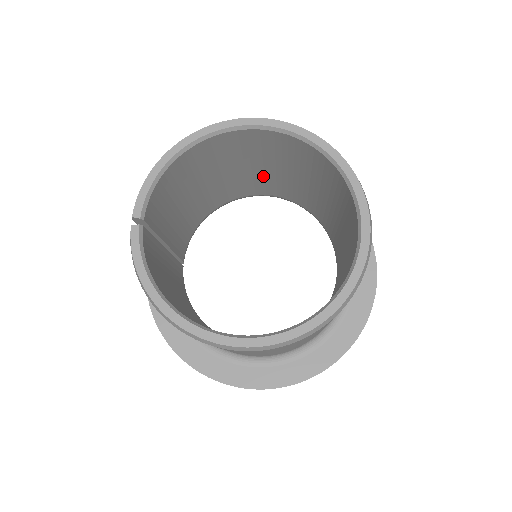
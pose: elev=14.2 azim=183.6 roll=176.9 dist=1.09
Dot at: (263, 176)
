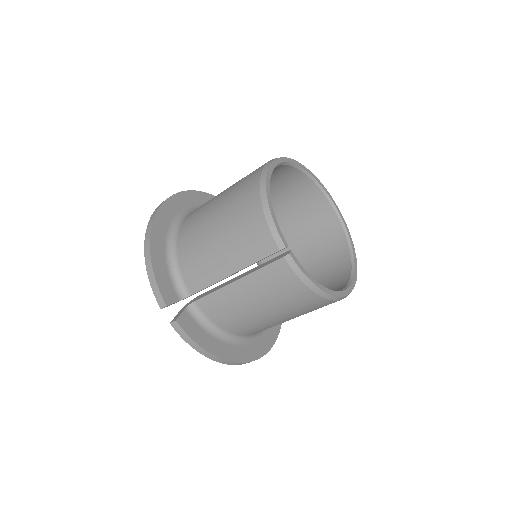
Dot at: occluded
